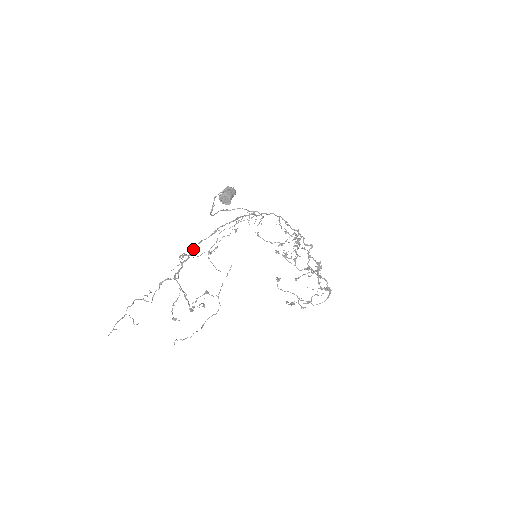
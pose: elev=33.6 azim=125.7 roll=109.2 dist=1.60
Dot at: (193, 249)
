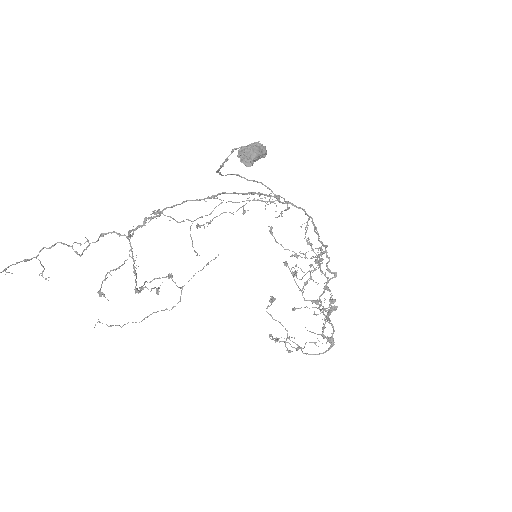
Dot at: (171, 207)
